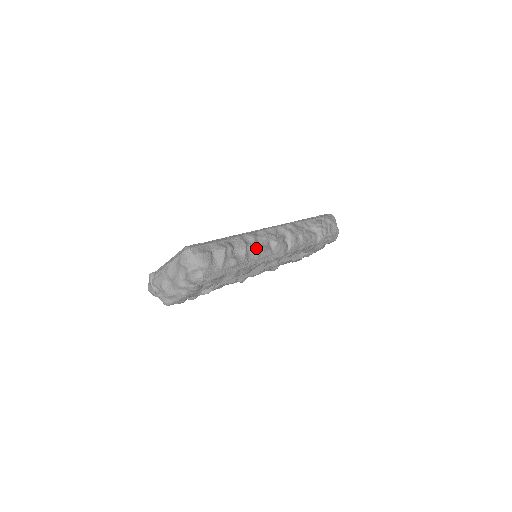
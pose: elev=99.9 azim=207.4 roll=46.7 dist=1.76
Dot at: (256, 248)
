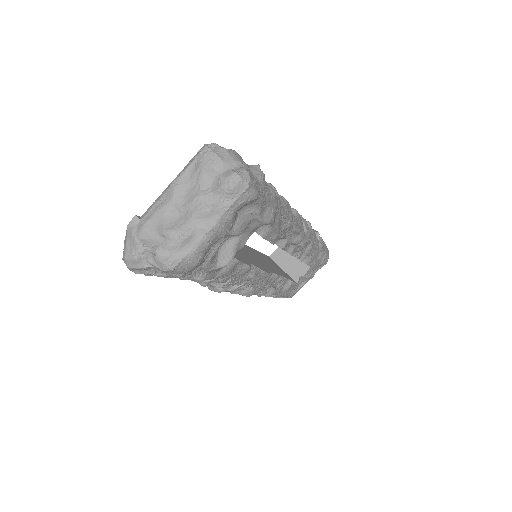
Dot at: (282, 198)
